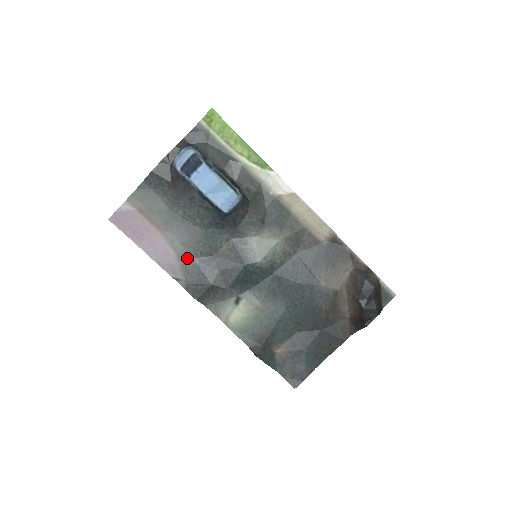
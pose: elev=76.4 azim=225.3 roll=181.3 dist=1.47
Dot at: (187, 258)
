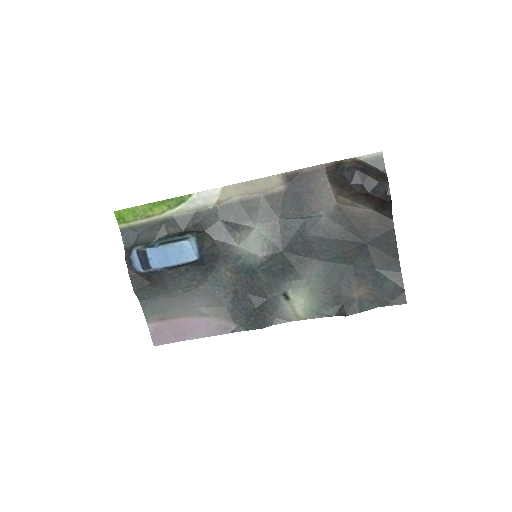
Dot at: (222, 311)
